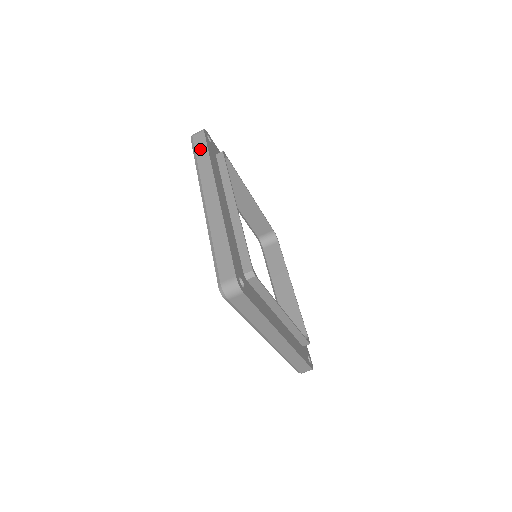
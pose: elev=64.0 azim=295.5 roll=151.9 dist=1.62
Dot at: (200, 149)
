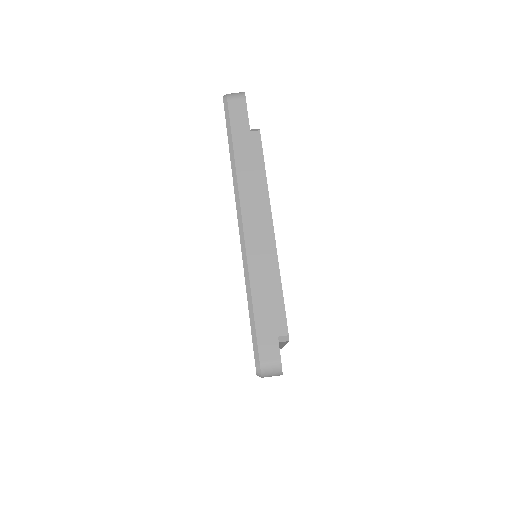
Dot at: occluded
